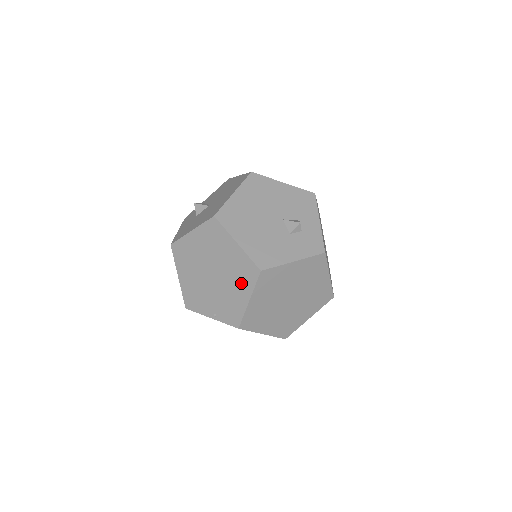
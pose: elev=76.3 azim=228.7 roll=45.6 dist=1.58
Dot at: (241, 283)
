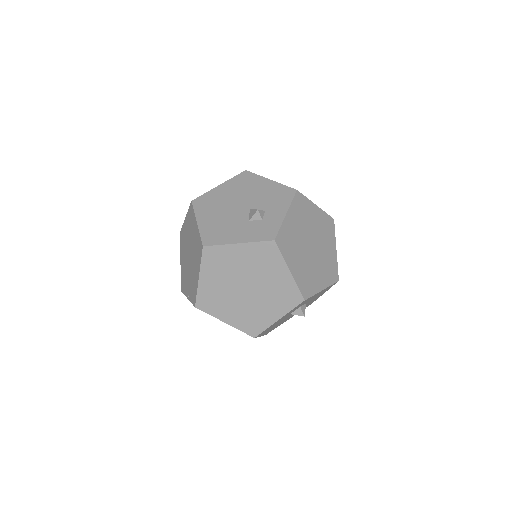
Dot at: (197, 261)
